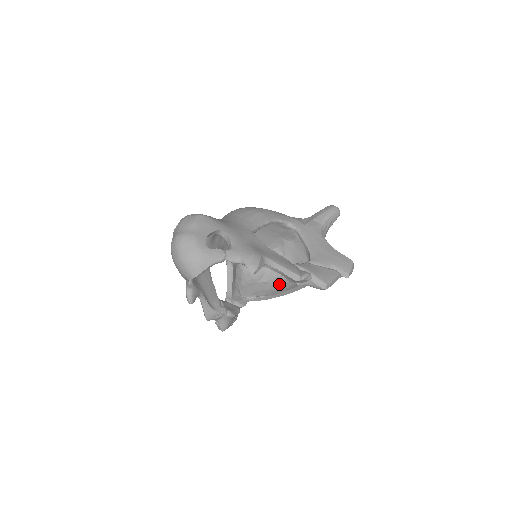
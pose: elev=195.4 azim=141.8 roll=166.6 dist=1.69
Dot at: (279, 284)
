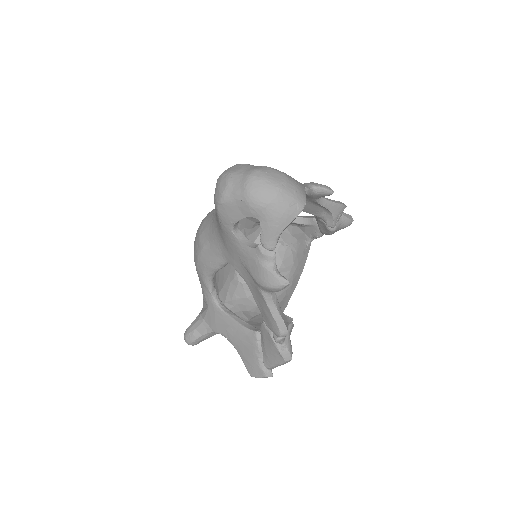
Dot at: occluded
